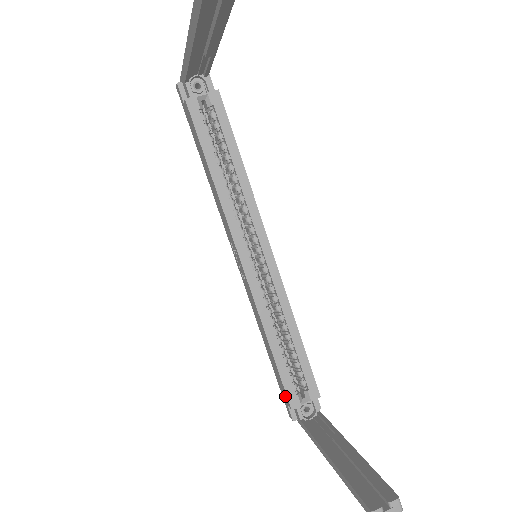
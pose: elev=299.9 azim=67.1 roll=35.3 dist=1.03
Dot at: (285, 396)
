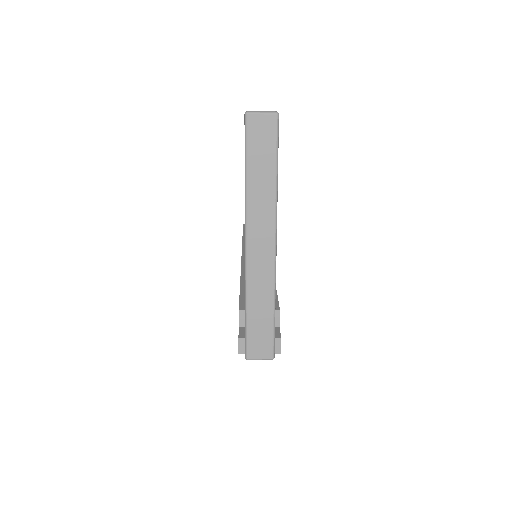
Dot at: occluded
